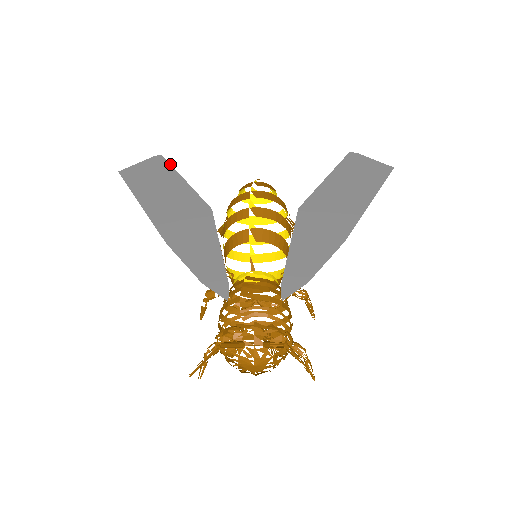
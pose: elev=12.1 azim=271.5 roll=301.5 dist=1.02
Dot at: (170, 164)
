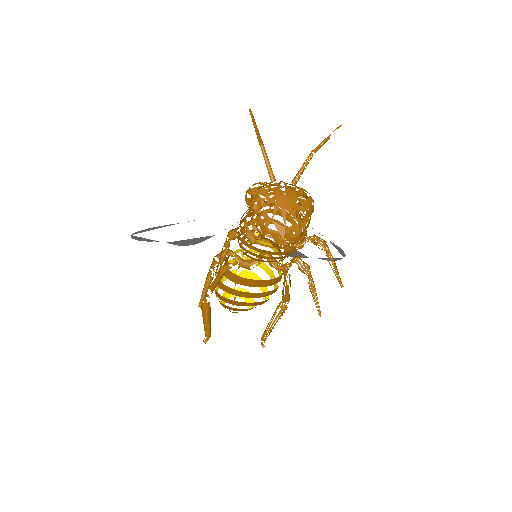
Dot at: (174, 241)
